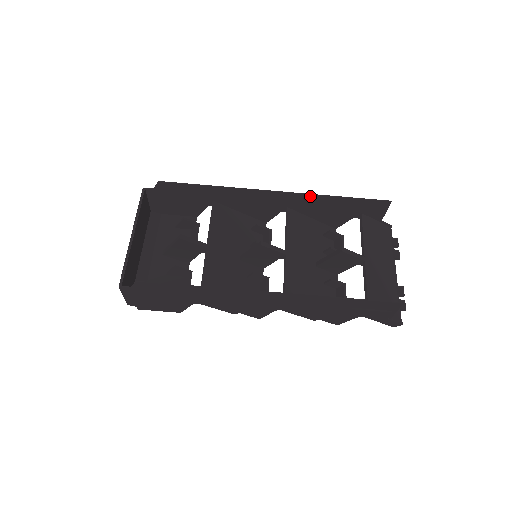
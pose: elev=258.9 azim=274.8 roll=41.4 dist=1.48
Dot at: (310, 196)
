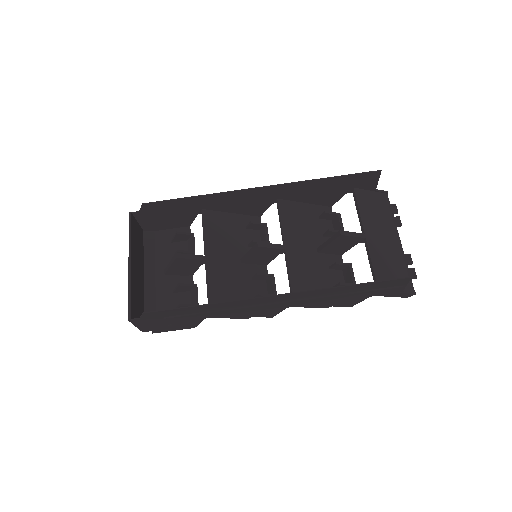
Dot at: (297, 184)
